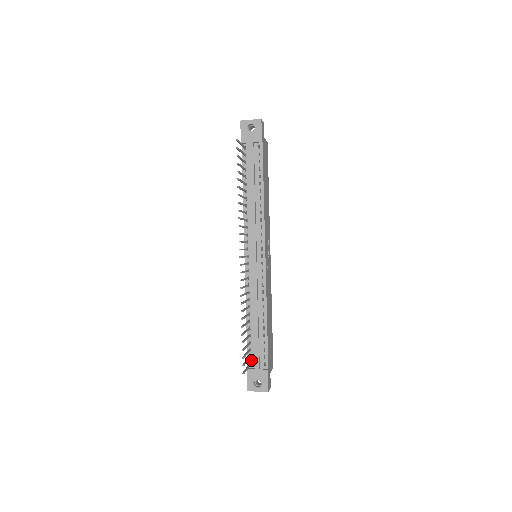
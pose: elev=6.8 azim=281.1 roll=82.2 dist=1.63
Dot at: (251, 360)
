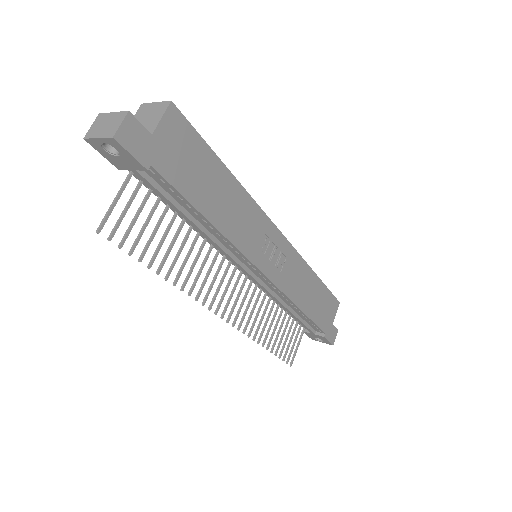
Dot at: occluded
